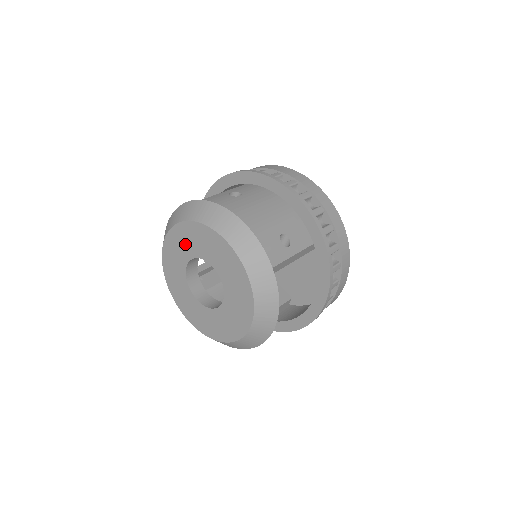
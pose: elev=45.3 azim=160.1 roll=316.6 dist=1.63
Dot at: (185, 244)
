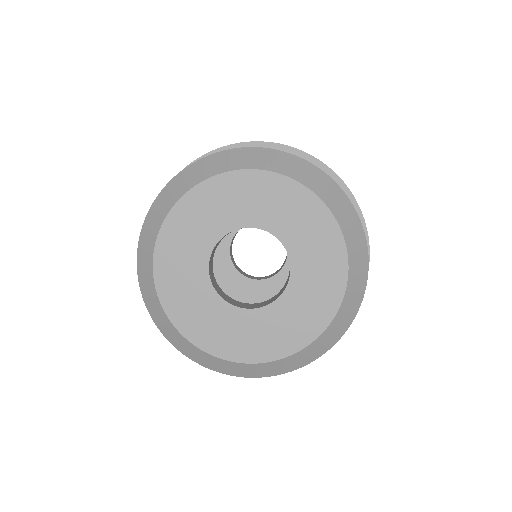
Dot at: (188, 246)
